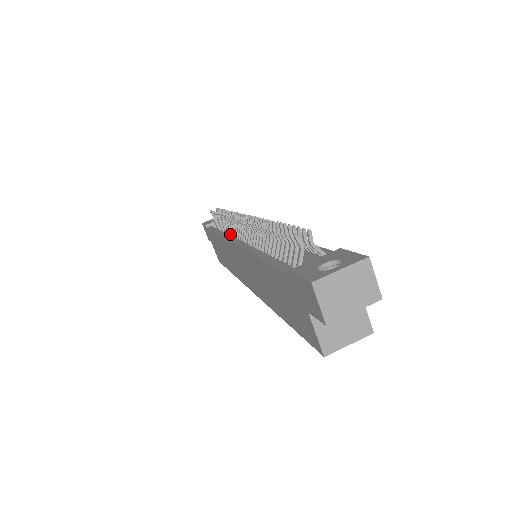
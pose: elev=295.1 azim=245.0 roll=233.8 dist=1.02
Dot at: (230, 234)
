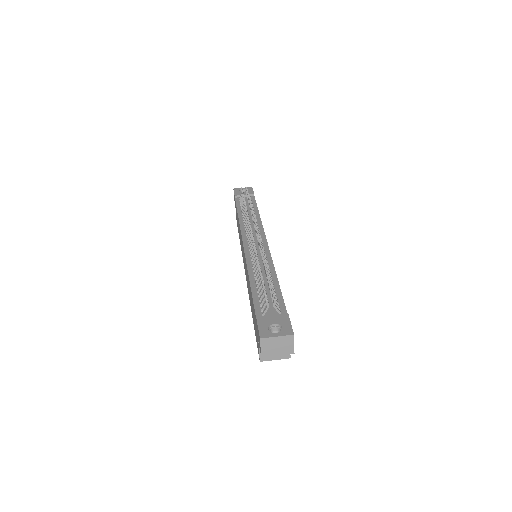
Dot at: occluded
